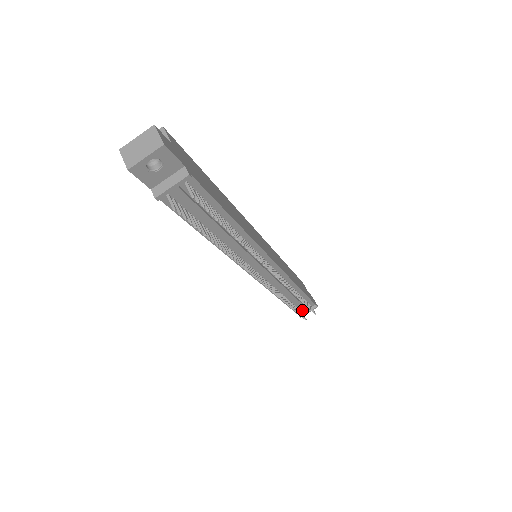
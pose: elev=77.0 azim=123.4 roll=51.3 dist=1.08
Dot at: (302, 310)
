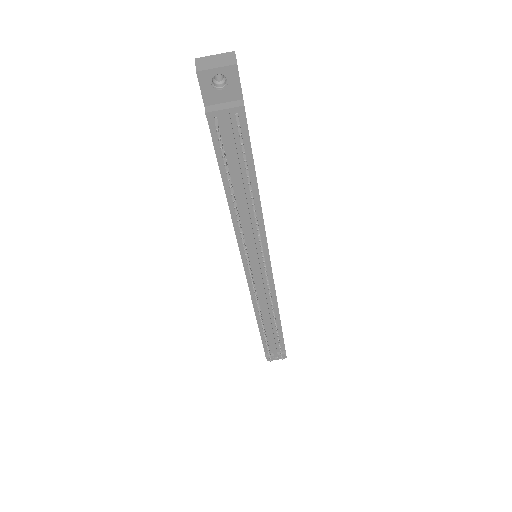
Dot at: (271, 350)
